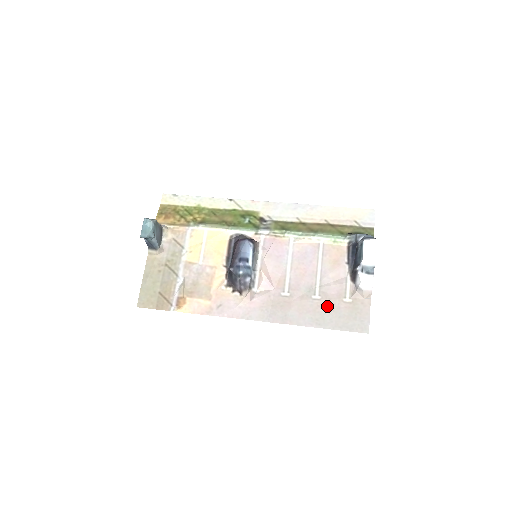
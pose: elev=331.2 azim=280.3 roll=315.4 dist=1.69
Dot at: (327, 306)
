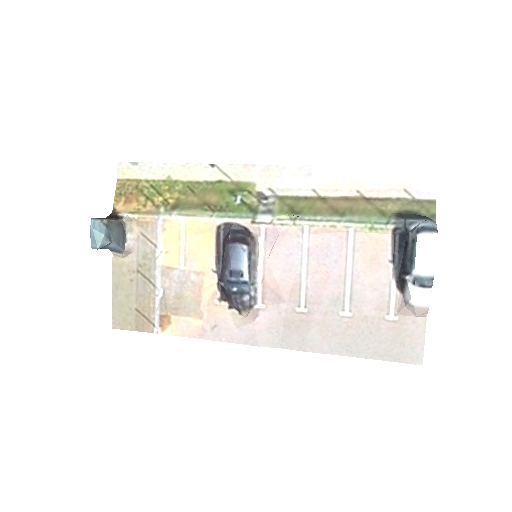
Dot at: (361, 327)
